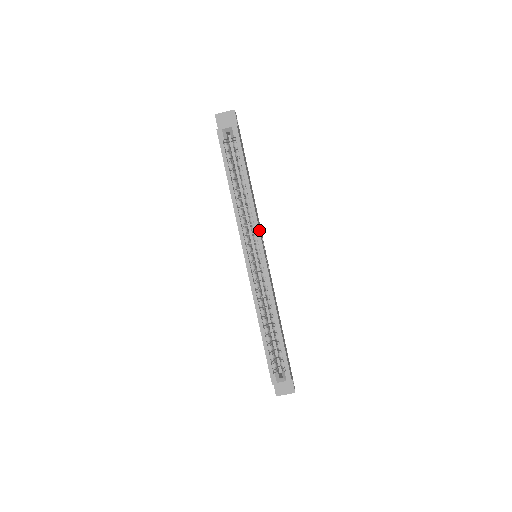
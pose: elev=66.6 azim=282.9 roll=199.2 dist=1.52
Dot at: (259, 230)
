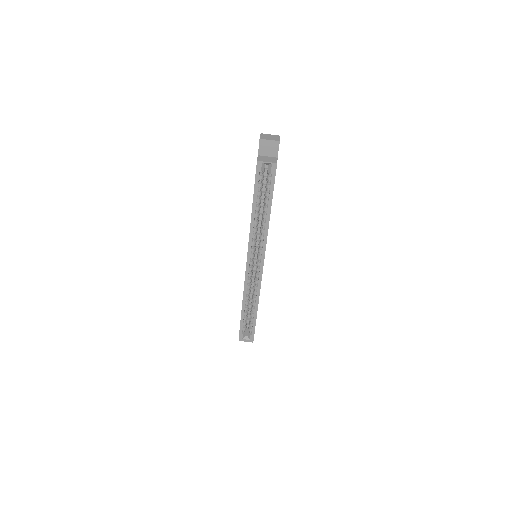
Dot at: occluded
